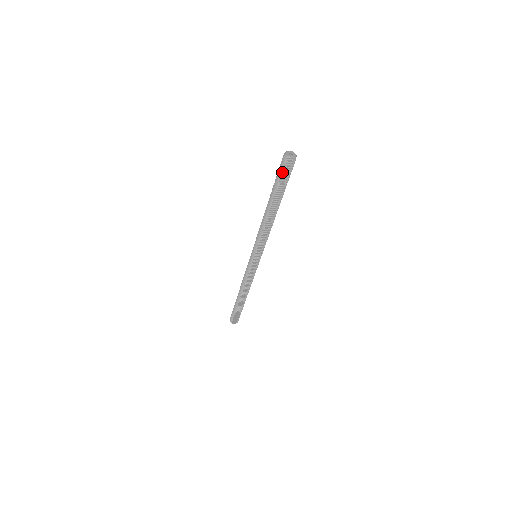
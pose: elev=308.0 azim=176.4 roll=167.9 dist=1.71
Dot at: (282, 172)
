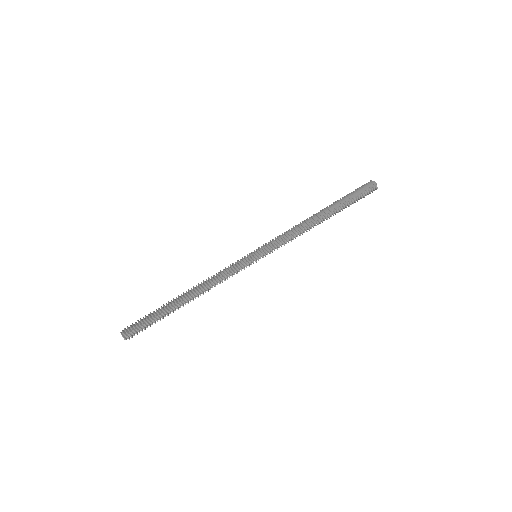
Dot at: (363, 191)
